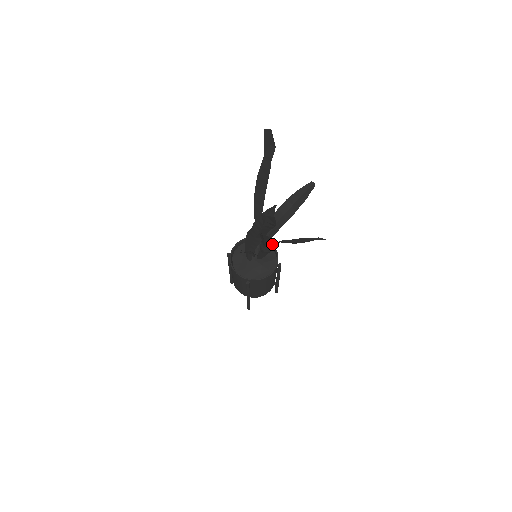
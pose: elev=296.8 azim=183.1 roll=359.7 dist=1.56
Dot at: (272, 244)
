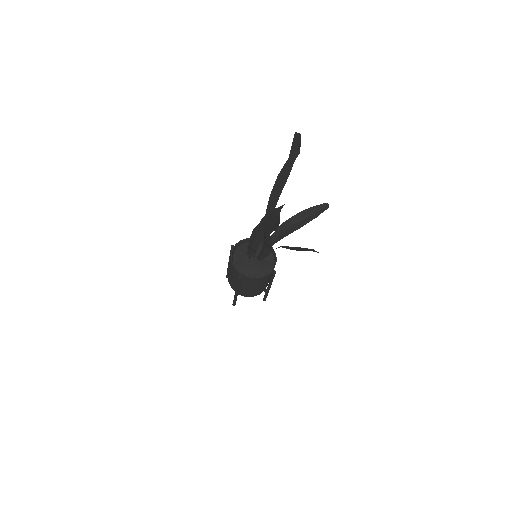
Dot at: occluded
